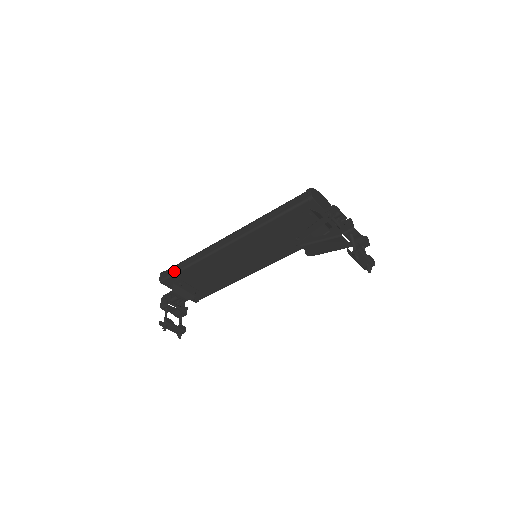
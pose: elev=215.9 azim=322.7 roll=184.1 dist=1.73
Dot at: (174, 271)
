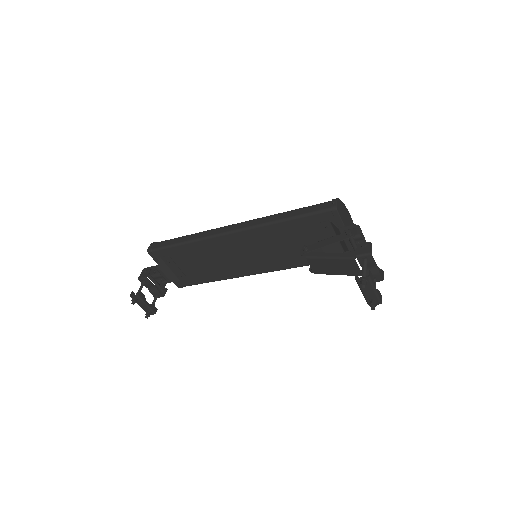
Dot at: (166, 244)
